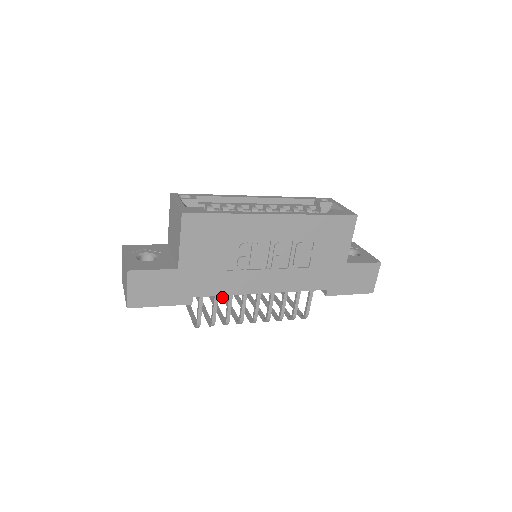
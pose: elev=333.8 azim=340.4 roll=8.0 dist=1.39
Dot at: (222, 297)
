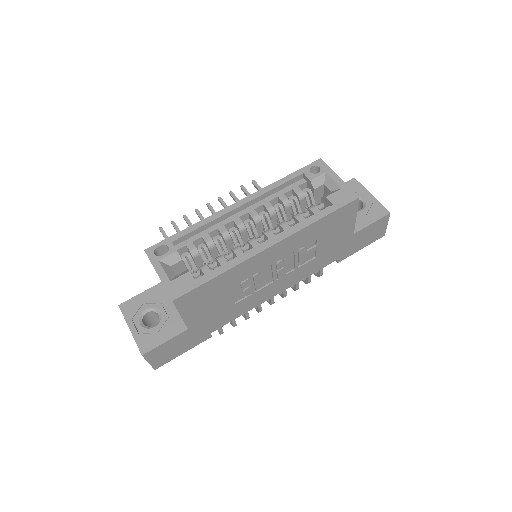
Dot at: occluded
